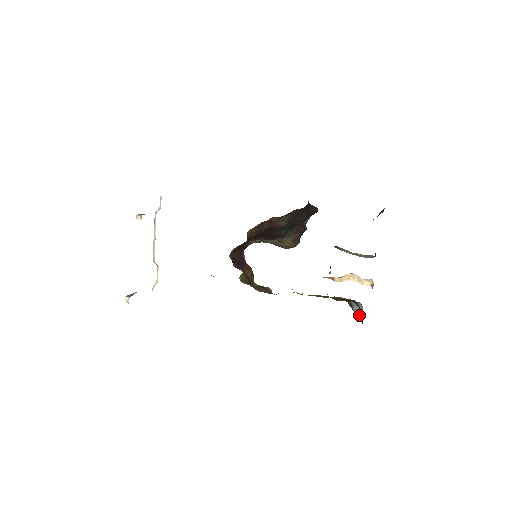
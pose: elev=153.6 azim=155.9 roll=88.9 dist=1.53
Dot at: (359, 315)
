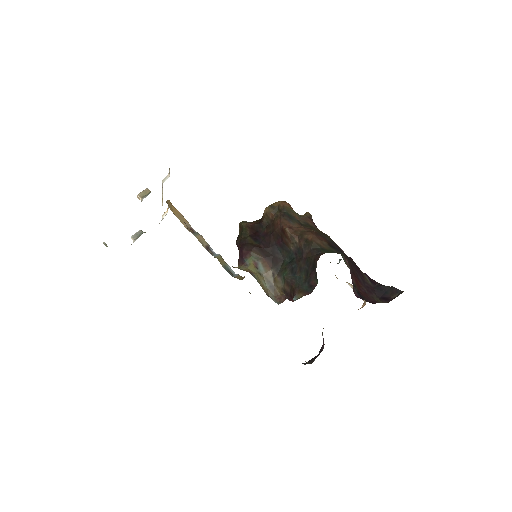
Dot at: (323, 341)
